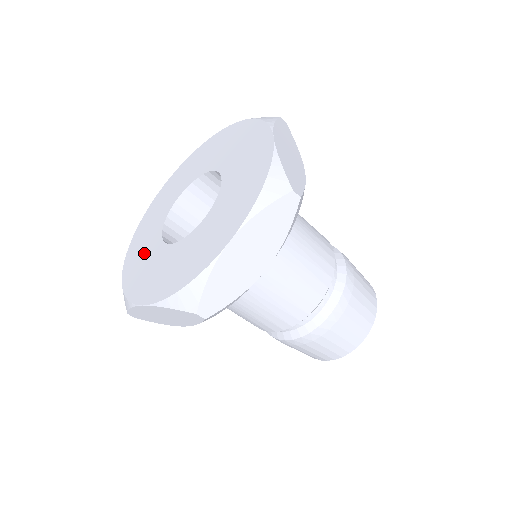
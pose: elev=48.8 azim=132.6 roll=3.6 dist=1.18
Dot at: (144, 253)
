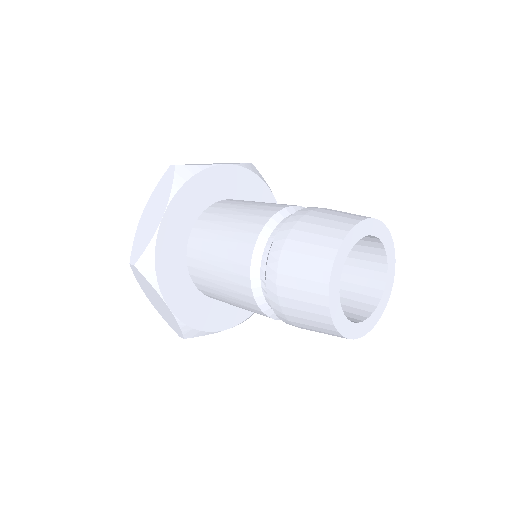
Dot at: occluded
